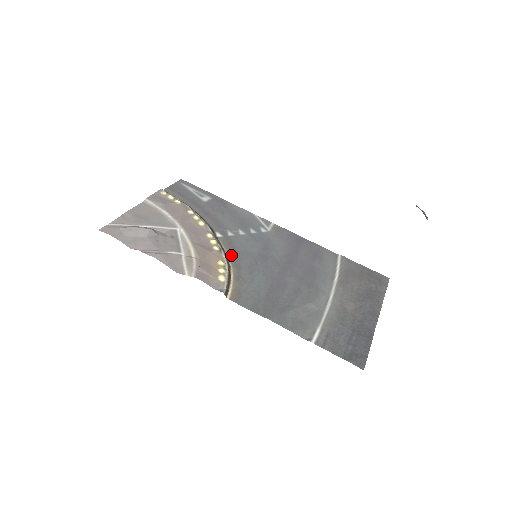
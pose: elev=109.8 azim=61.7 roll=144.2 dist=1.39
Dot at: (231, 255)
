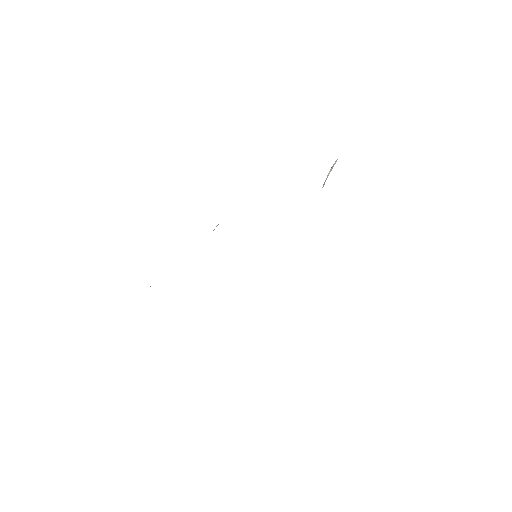
Dot at: occluded
